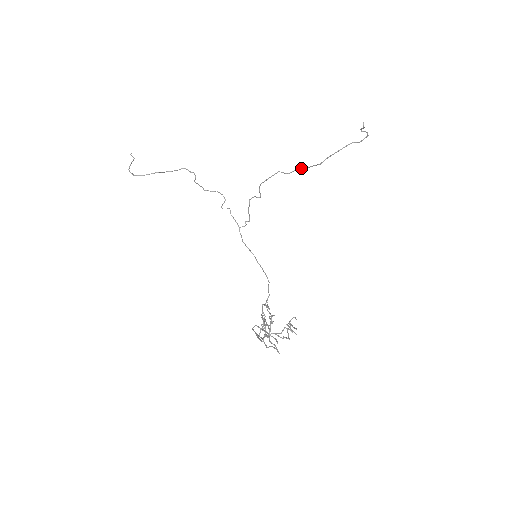
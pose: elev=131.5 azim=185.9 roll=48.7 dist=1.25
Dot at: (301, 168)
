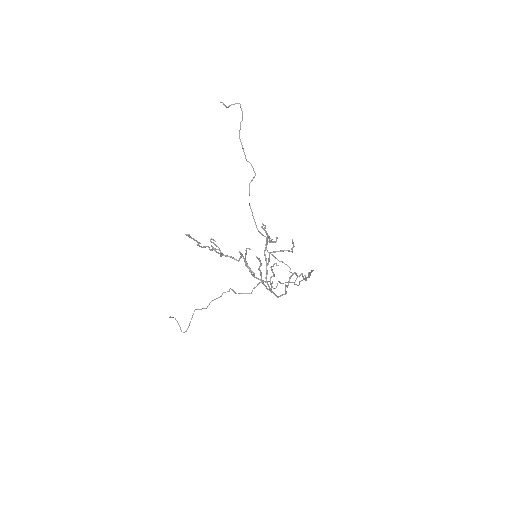
Dot at: occluded
